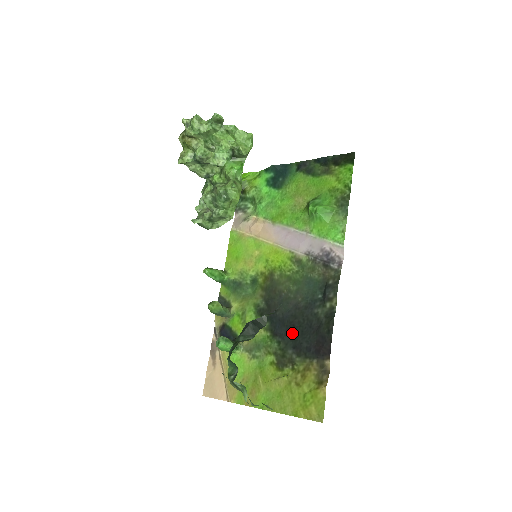
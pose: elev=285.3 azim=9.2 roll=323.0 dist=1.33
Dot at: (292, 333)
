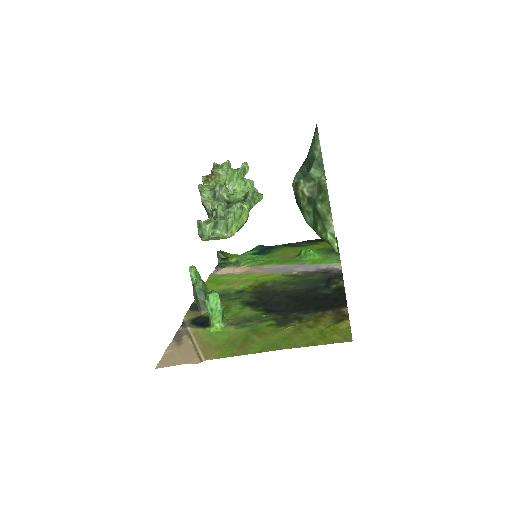
Dot at: (294, 305)
